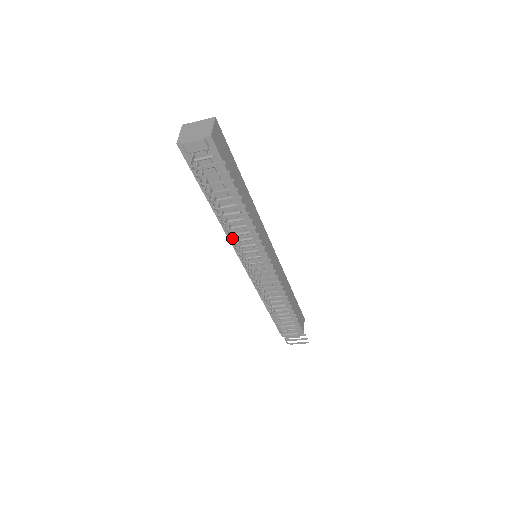
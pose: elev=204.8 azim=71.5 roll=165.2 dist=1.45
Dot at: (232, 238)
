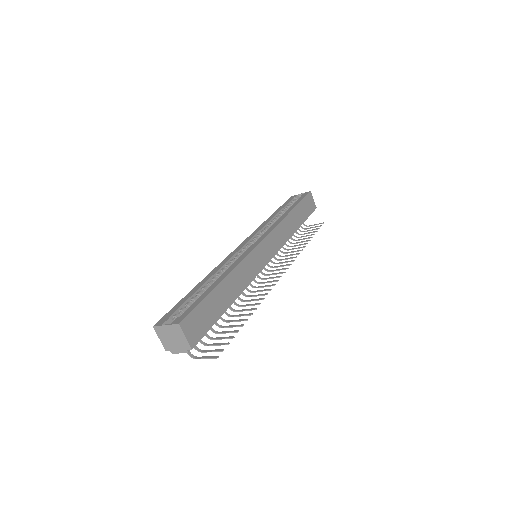
Dot at: (239, 306)
